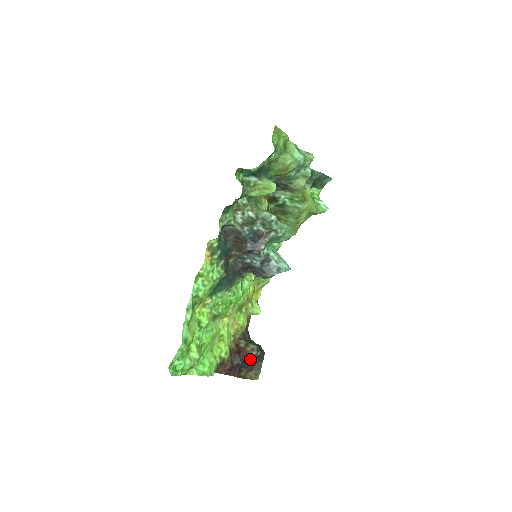
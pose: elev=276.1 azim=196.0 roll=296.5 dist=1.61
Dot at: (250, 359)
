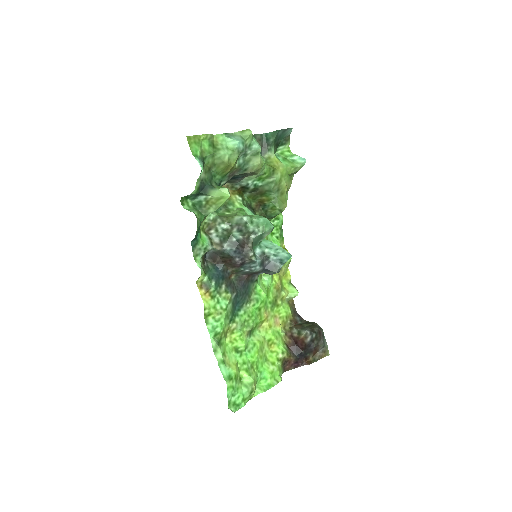
Dot at: (309, 344)
